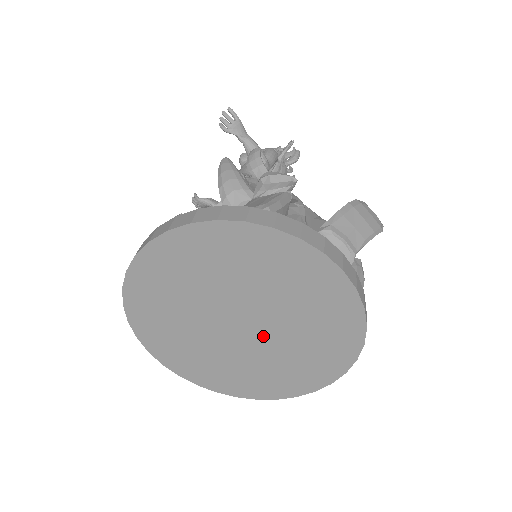
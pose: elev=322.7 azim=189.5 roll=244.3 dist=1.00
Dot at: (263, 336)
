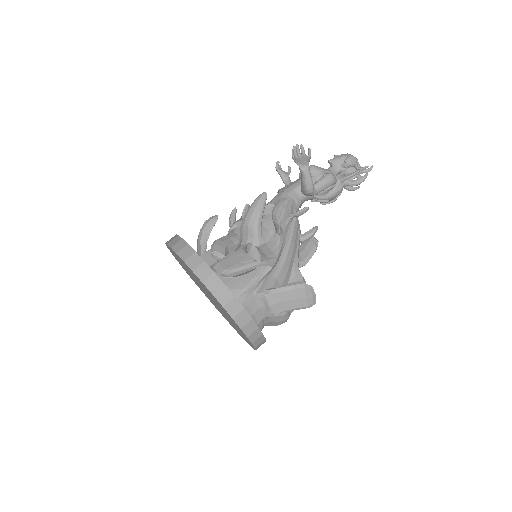
Dot at: (219, 308)
